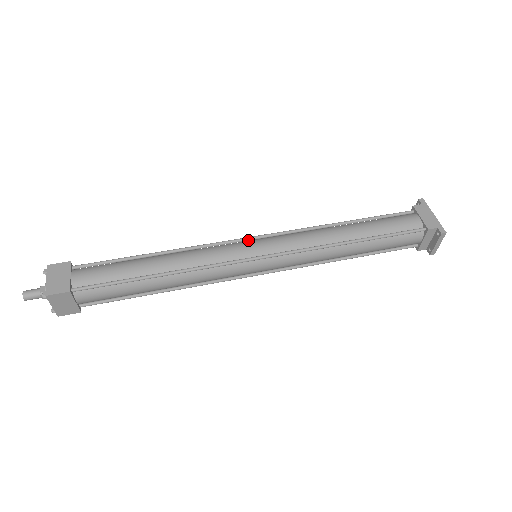
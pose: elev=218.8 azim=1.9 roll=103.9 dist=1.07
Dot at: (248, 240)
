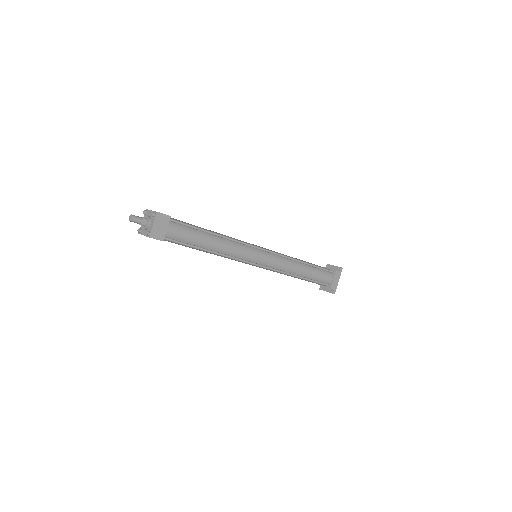
Dot at: (260, 250)
